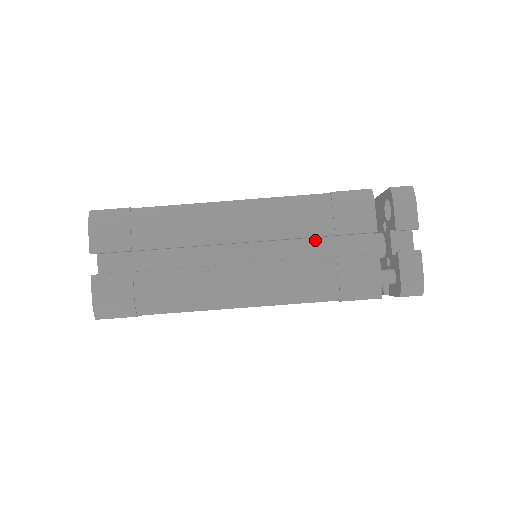
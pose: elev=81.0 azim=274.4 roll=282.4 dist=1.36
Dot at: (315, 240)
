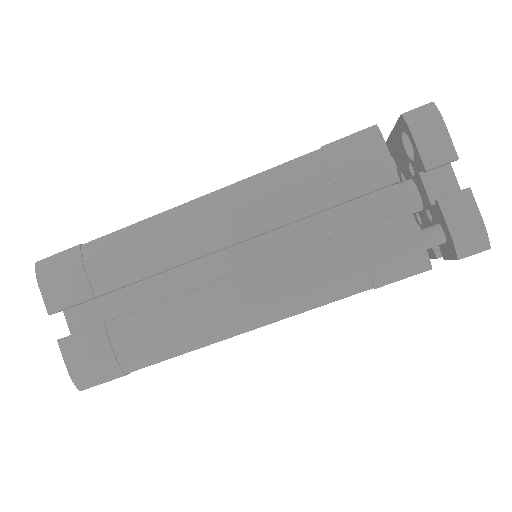
Dot at: (320, 216)
